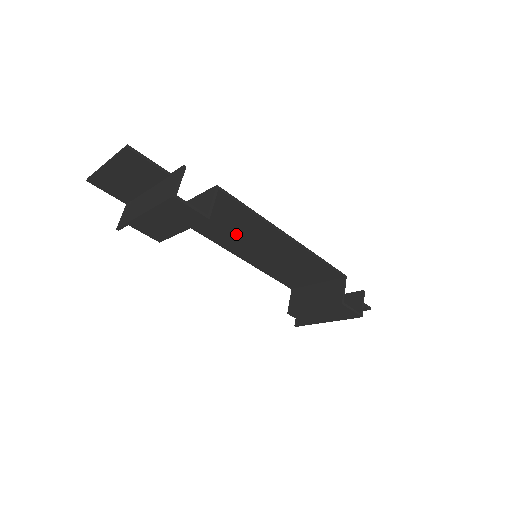
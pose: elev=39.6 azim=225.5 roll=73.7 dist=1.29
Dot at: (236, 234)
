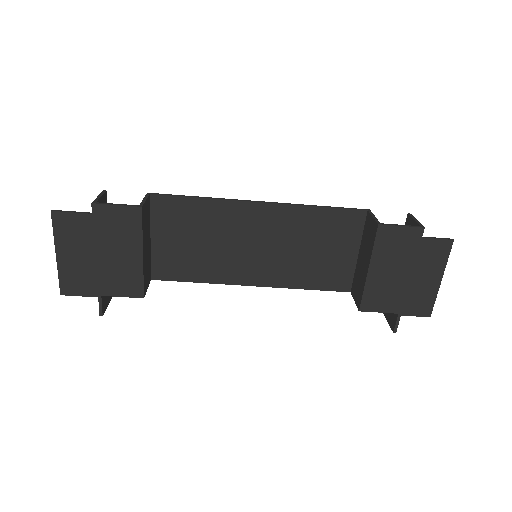
Dot at: (220, 248)
